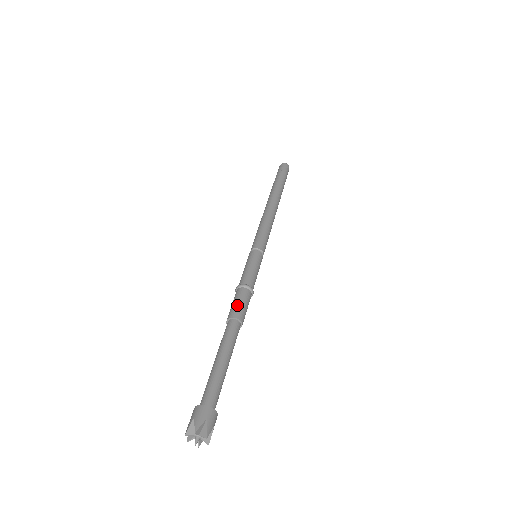
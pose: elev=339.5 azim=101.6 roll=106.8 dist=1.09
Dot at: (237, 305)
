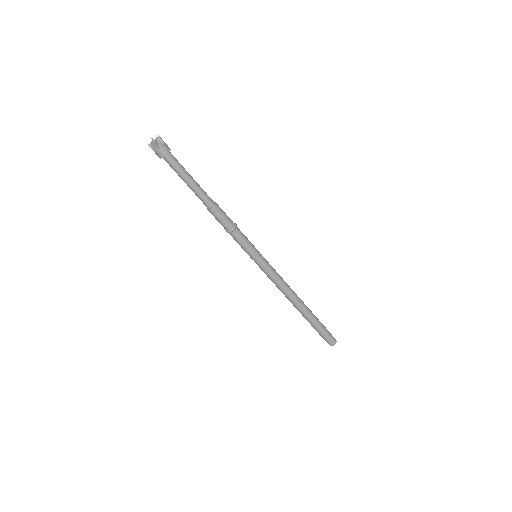
Dot at: occluded
